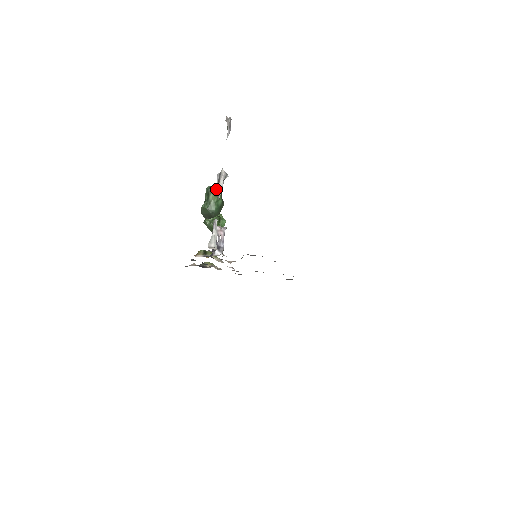
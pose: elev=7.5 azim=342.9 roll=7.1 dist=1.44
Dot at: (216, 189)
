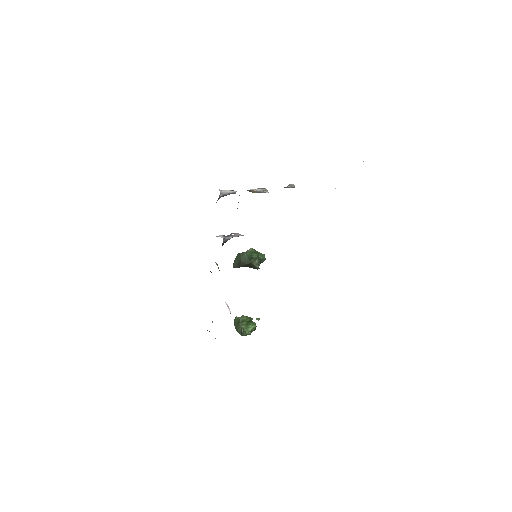
Dot at: (259, 253)
